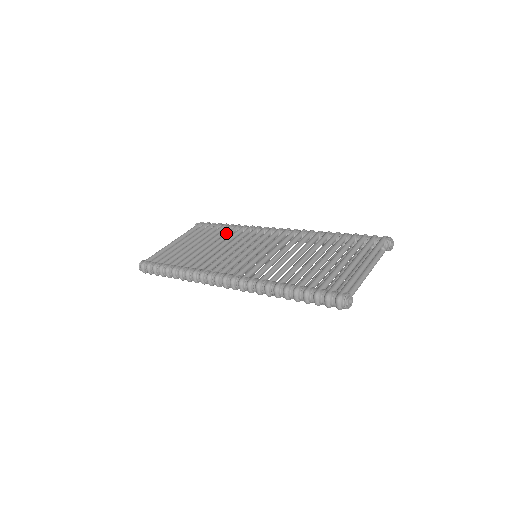
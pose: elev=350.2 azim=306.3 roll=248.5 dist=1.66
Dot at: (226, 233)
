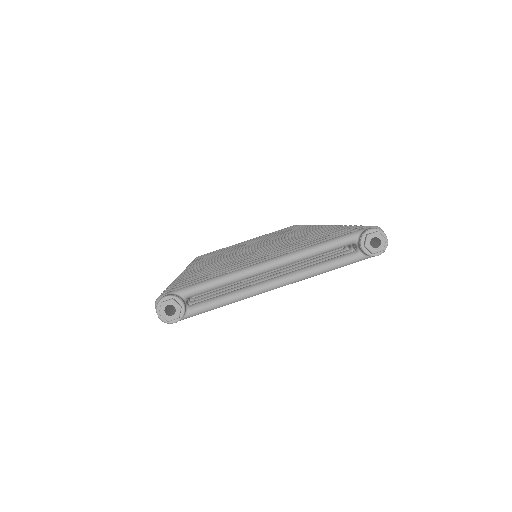
Dot at: (280, 233)
